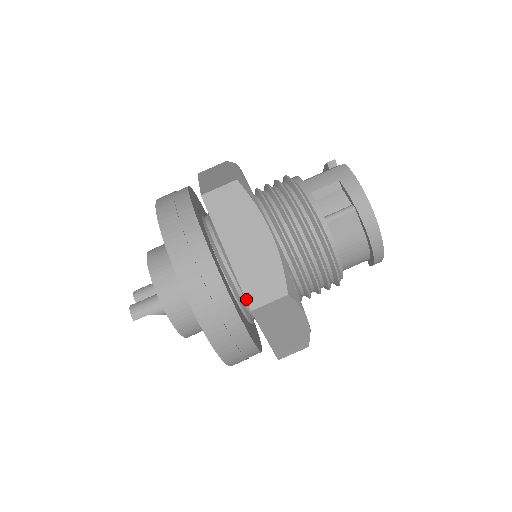
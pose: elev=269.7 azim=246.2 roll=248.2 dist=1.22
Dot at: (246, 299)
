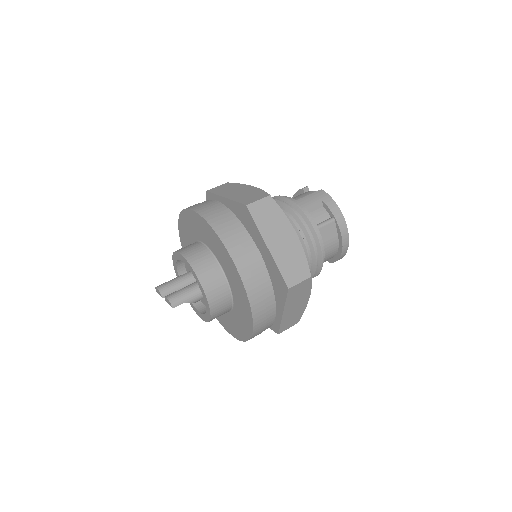
Dot at: (284, 280)
